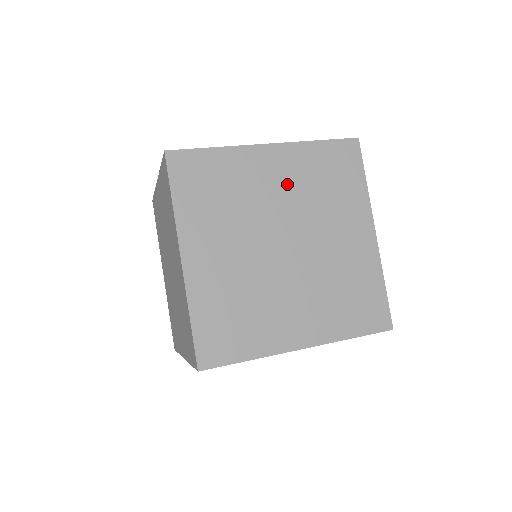
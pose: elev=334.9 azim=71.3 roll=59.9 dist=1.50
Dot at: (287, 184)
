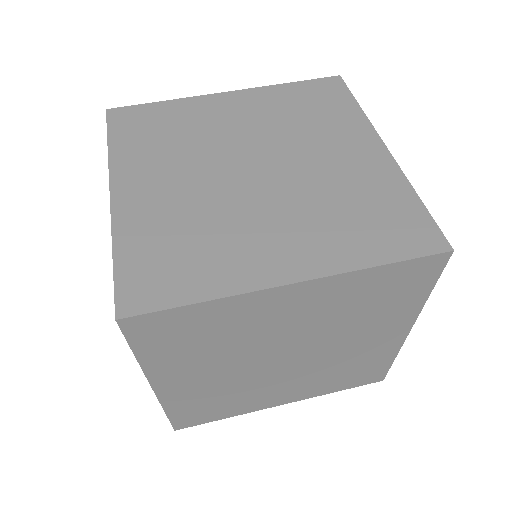
Dot at: (309, 316)
